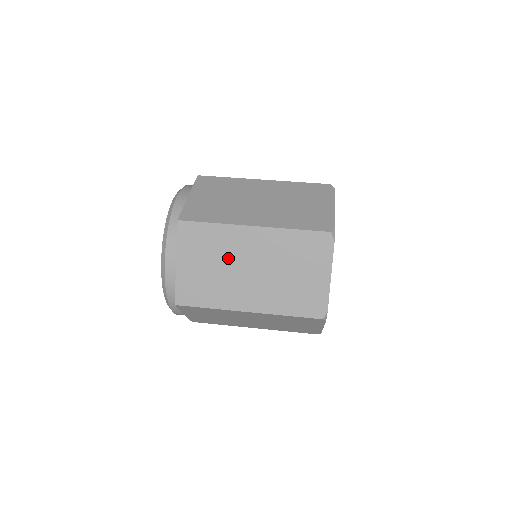
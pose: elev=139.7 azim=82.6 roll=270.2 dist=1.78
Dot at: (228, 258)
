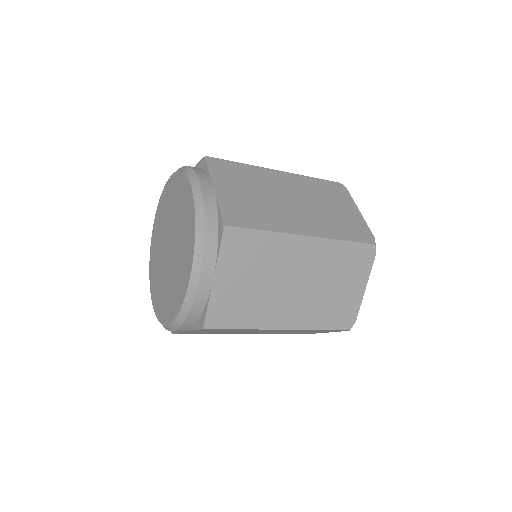
Dot at: (267, 190)
